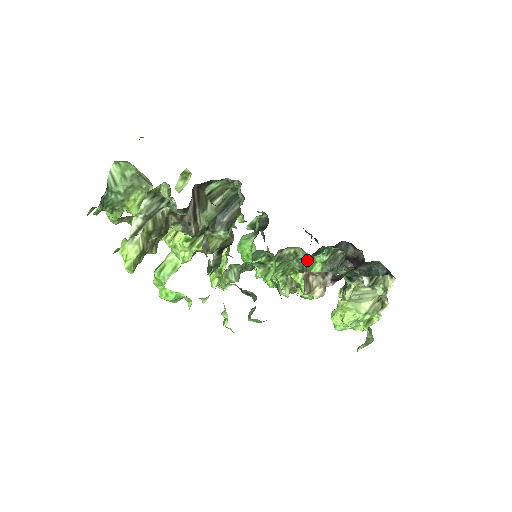
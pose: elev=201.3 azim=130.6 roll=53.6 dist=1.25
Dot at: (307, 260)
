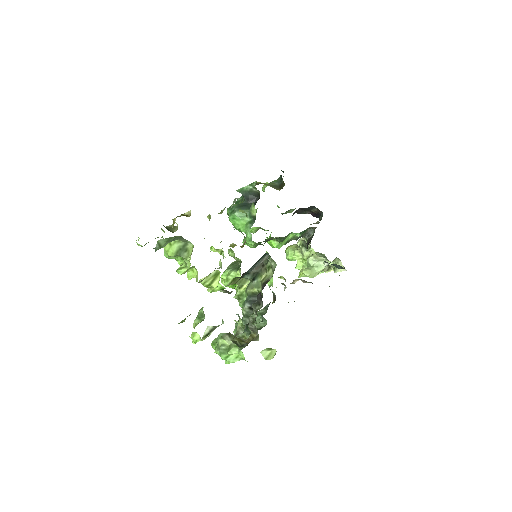
Dot at: (286, 236)
